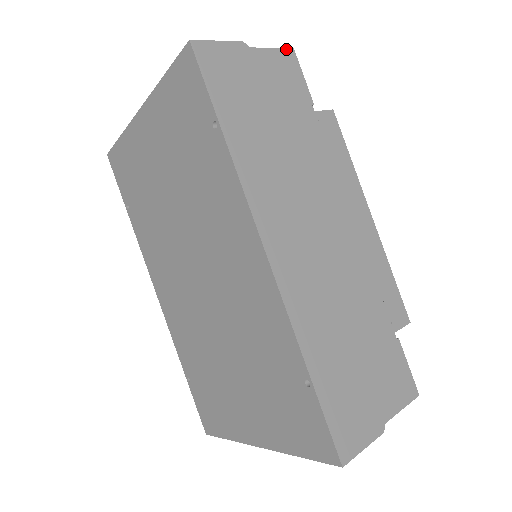
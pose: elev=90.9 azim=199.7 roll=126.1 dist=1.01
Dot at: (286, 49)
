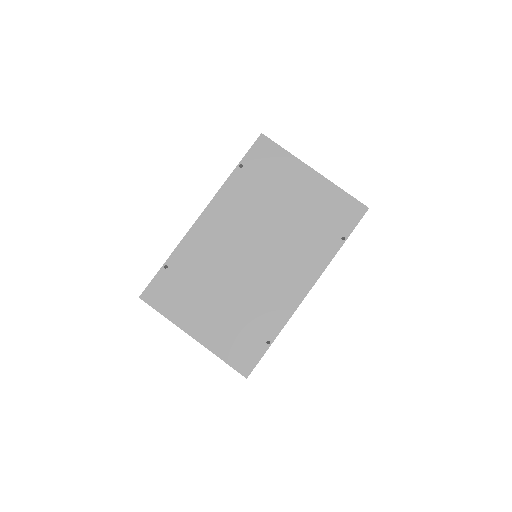
Dot at: occluded
